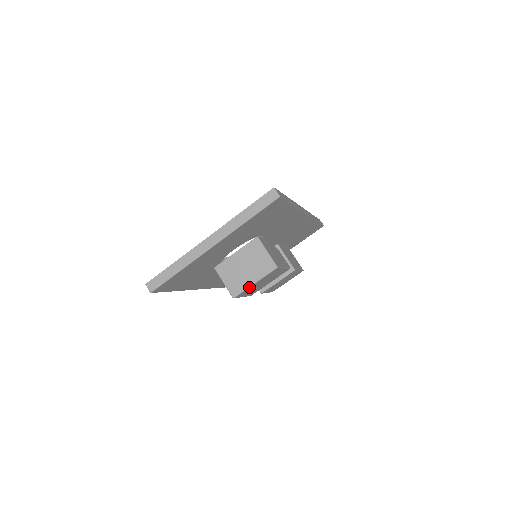
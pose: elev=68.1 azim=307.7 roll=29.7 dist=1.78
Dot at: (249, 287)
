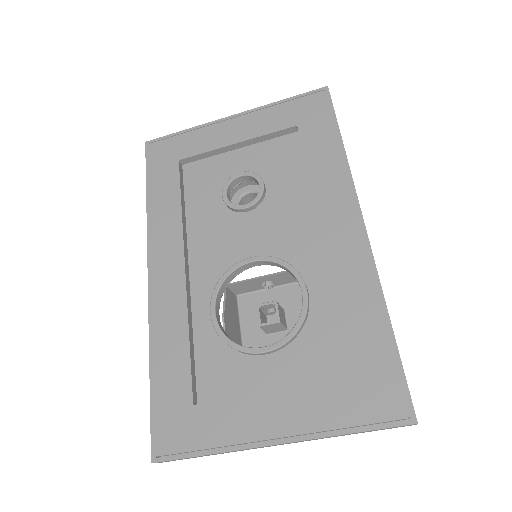
Dot at: occluded
